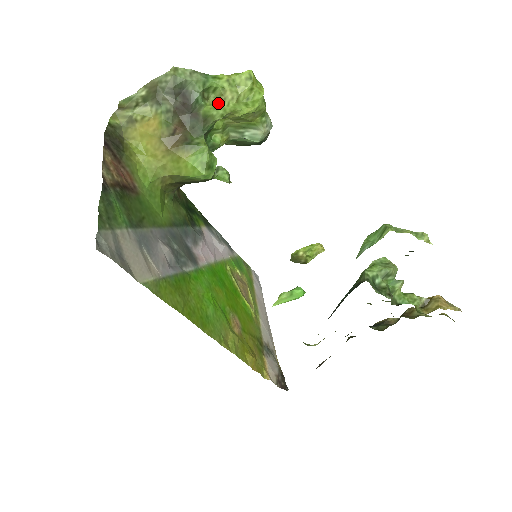
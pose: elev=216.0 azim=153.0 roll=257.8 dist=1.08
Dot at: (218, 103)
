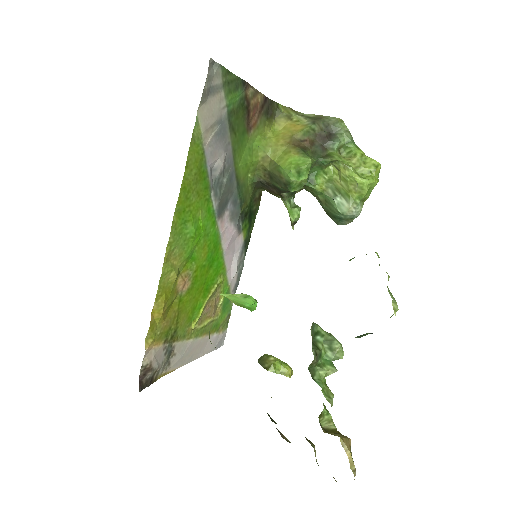
Dot at: (344, 157)
